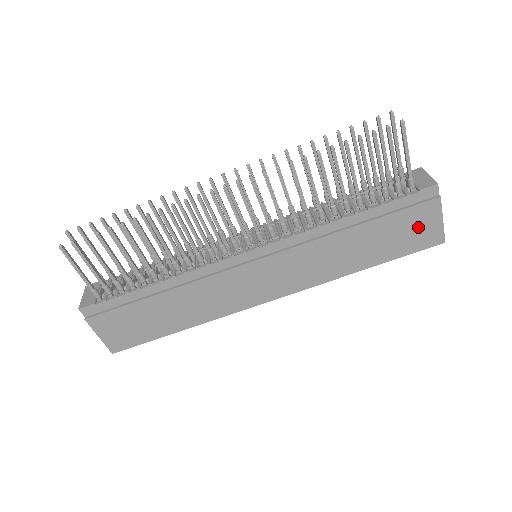
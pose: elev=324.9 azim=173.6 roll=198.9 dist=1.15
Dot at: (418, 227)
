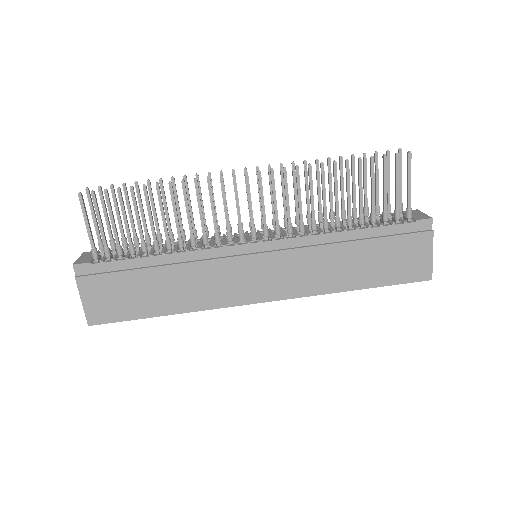
Dot at: (410, 257)
